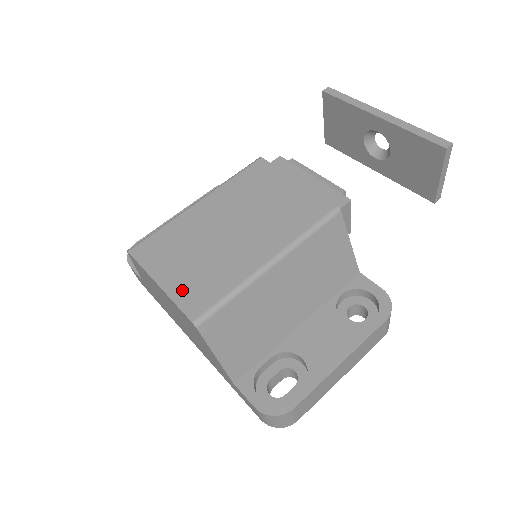
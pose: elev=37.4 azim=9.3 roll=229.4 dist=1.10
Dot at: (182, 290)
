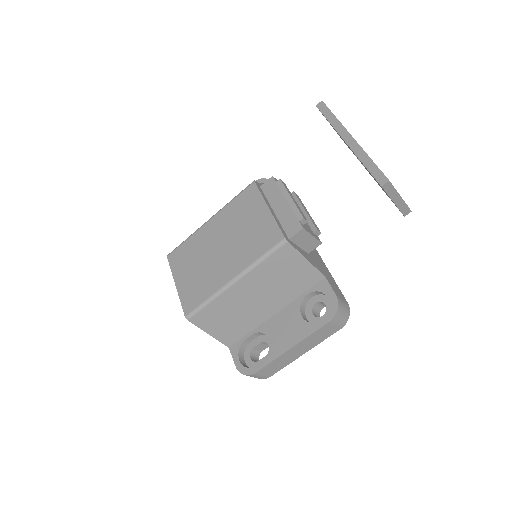
Dot at: (185, 292)
